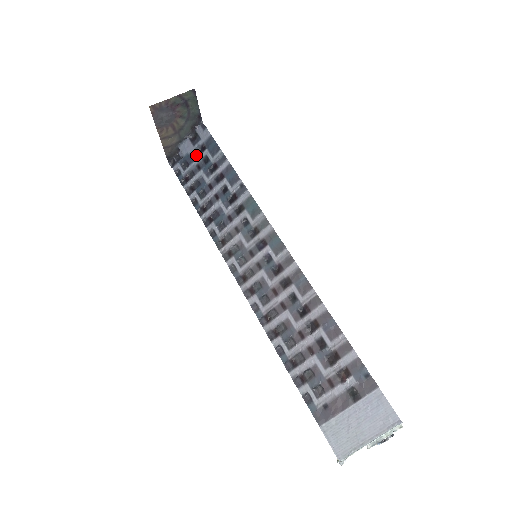
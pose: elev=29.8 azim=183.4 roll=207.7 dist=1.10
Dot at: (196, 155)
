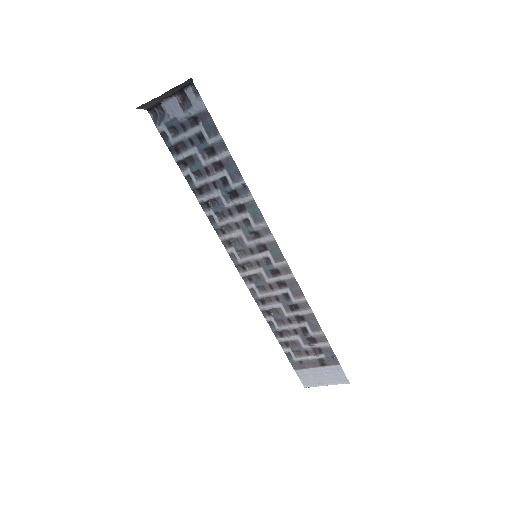
Dot at: (187, 125)
